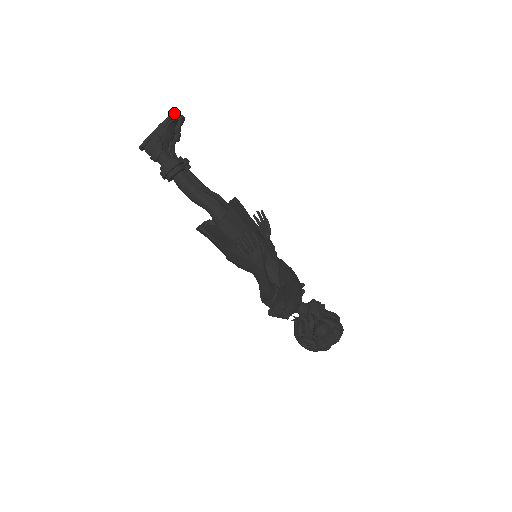
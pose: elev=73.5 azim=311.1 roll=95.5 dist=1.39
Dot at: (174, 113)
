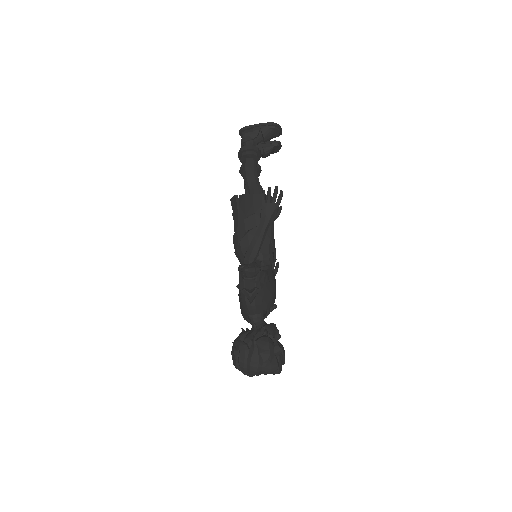
Dot at: occluded
